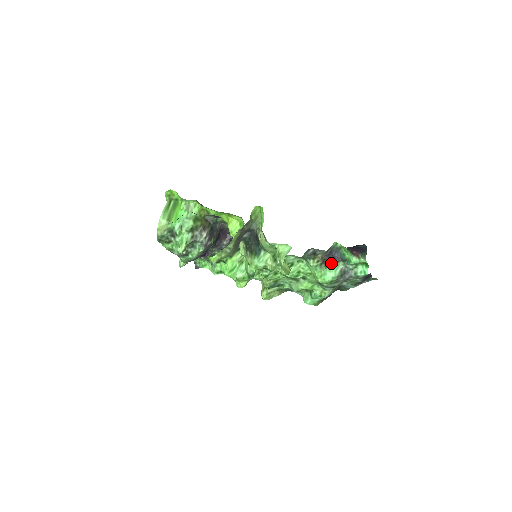
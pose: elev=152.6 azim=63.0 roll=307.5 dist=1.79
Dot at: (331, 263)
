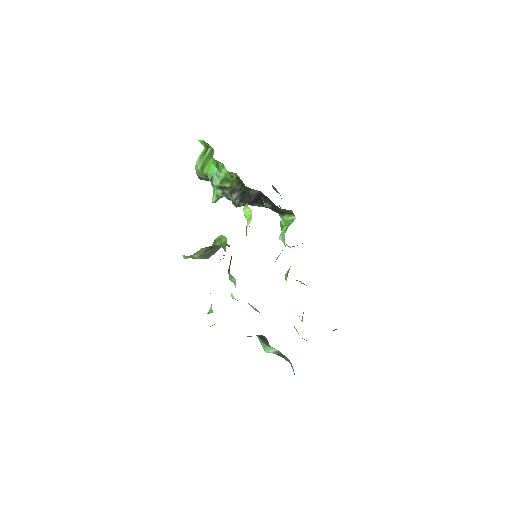
Dot at: (263, 342)
